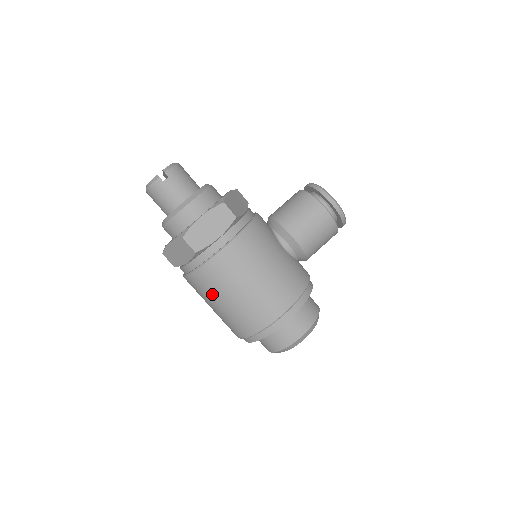
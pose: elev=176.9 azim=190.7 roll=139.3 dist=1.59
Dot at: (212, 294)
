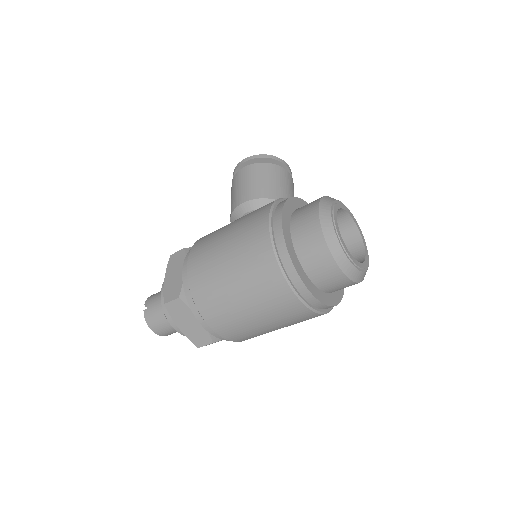
Dot at: (226, 304)
